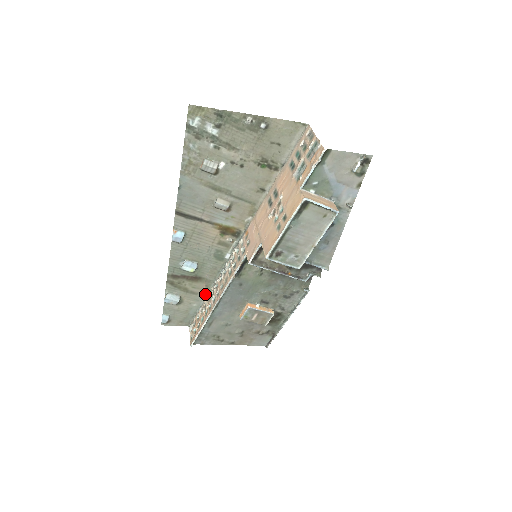
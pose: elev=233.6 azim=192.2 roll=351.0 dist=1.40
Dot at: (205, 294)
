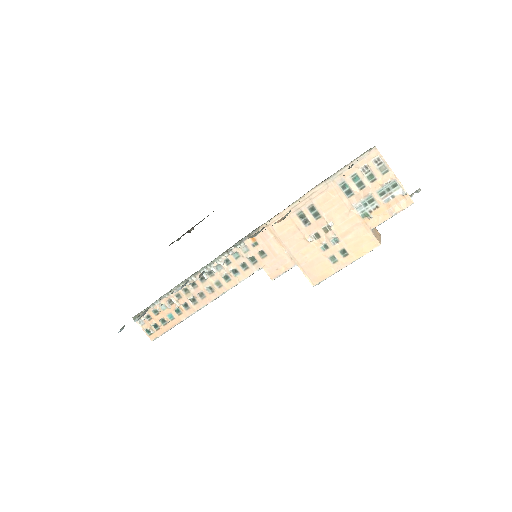
Dot at: (169, 291)
